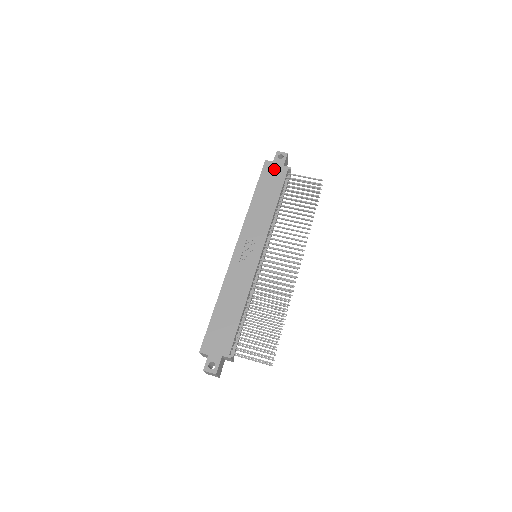
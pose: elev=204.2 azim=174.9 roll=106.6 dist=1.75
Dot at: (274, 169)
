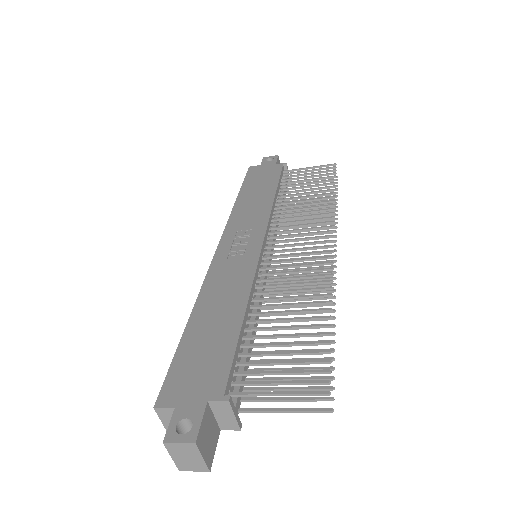
Dot at: (263, 169)
